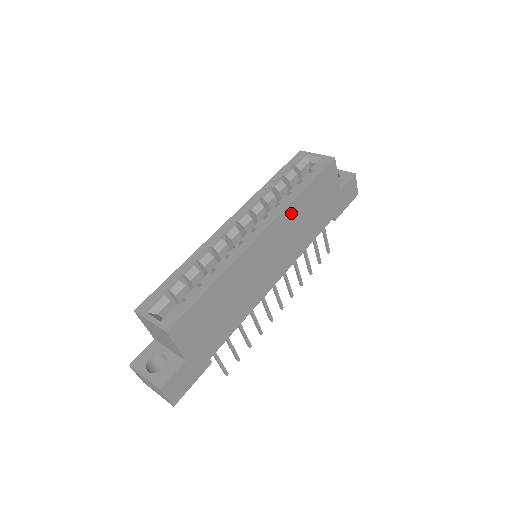
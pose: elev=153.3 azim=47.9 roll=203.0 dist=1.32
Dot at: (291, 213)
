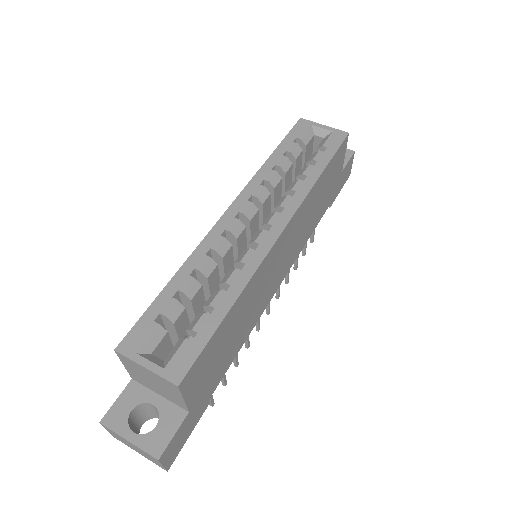
Dot at: (306, 204)
